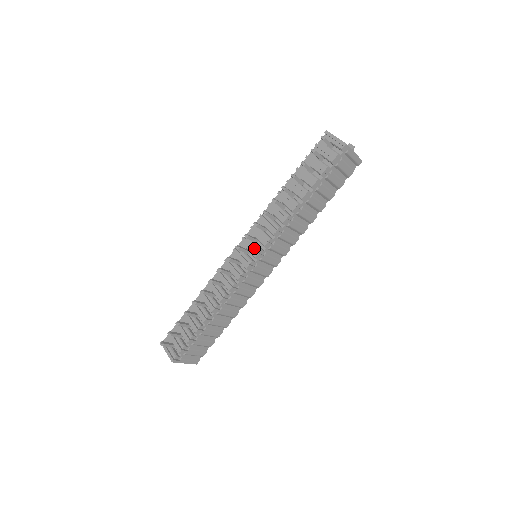
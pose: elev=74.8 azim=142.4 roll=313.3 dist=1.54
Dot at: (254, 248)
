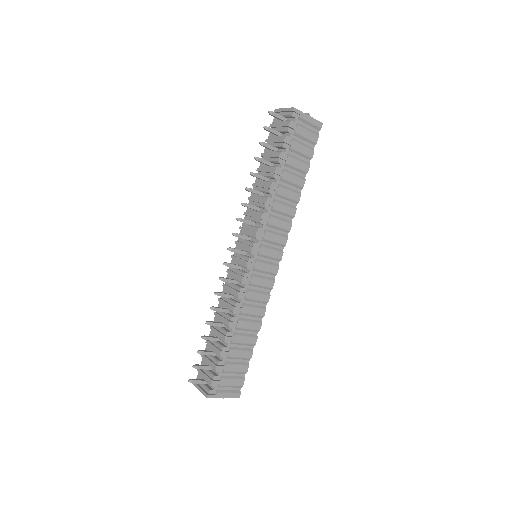
Dot at: (247, 245)
